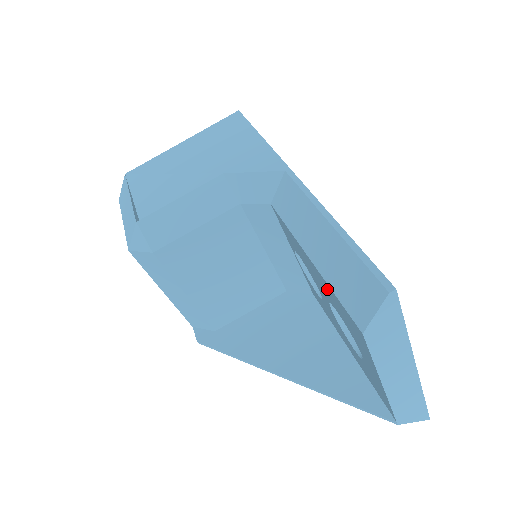
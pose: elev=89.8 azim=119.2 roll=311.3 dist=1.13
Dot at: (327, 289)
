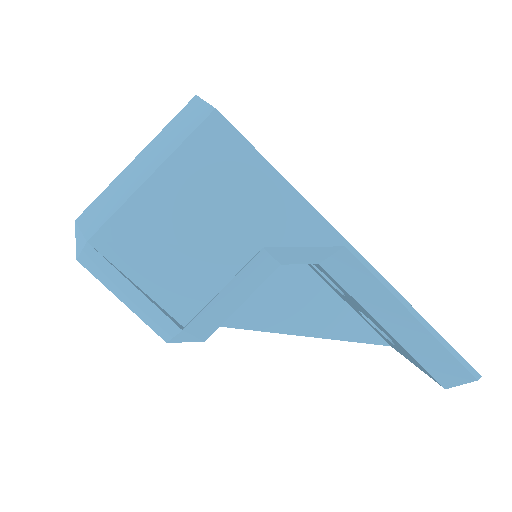
Dot at: (395, 341)
